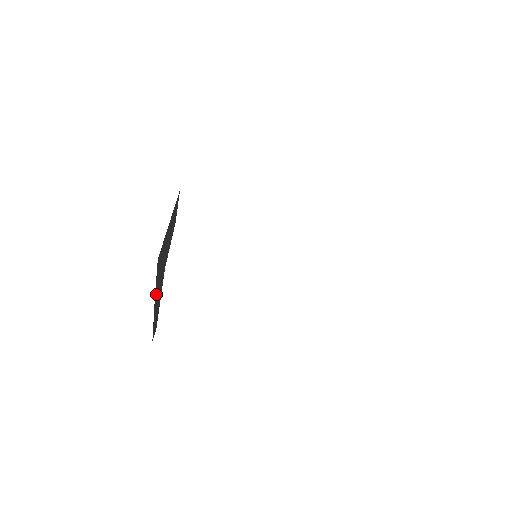
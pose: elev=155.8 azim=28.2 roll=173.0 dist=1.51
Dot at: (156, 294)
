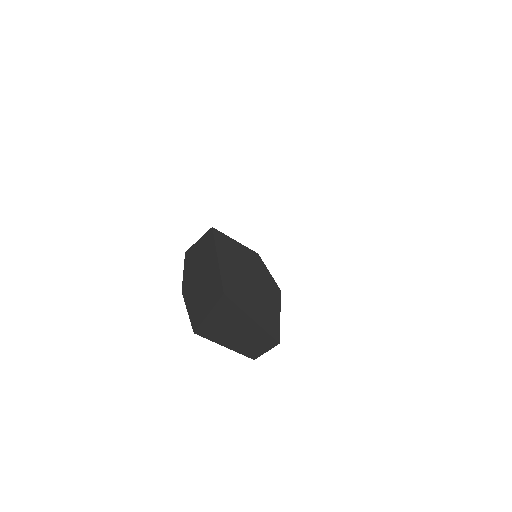
Dot at: (247, 320)
